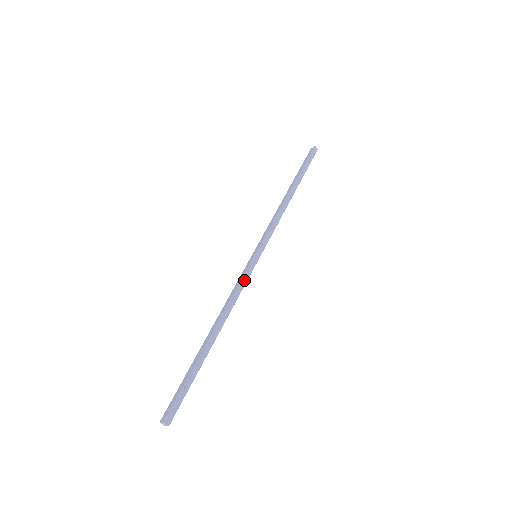
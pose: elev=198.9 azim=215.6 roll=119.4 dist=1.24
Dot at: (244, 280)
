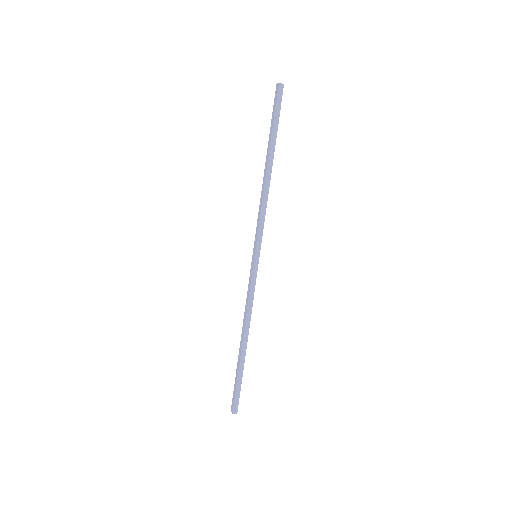
Dot at: (252, 286)
